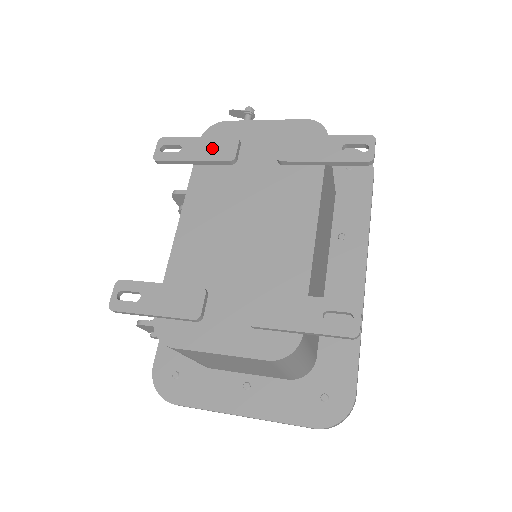
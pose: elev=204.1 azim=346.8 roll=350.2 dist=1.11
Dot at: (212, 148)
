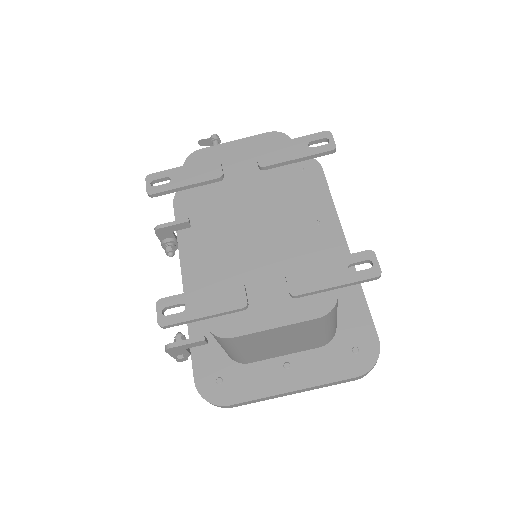
Dot at: (199, 172)
